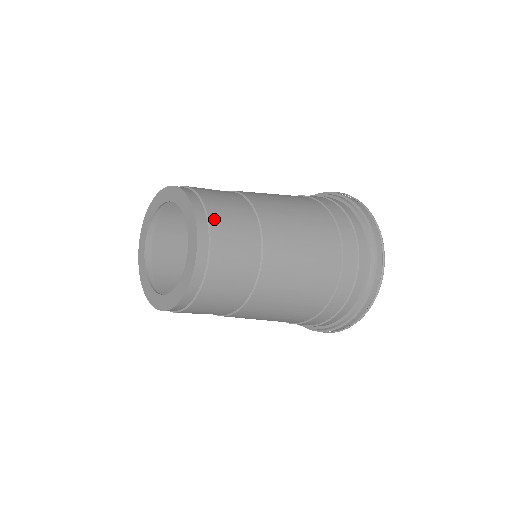
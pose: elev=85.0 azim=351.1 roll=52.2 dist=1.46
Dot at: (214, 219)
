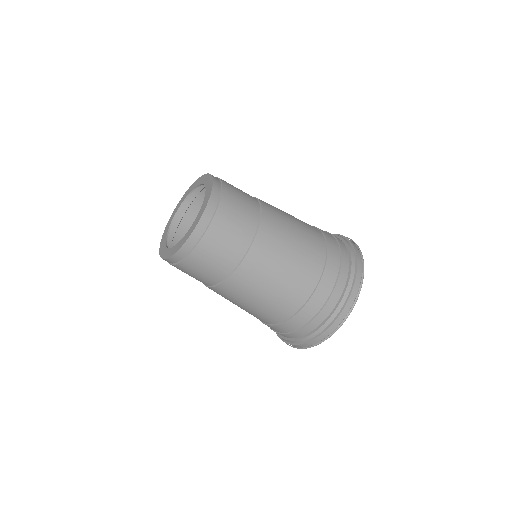
Dot at: (213, 229)
